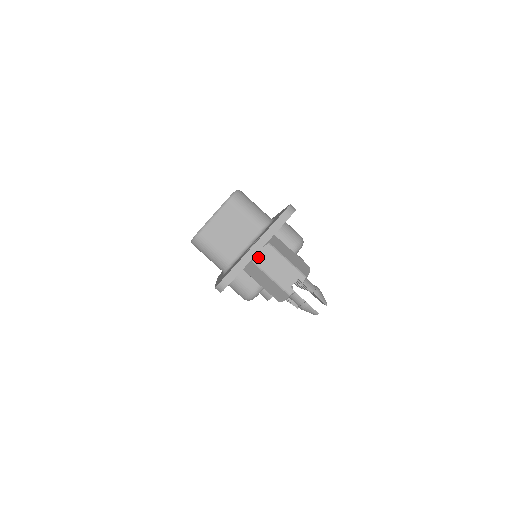
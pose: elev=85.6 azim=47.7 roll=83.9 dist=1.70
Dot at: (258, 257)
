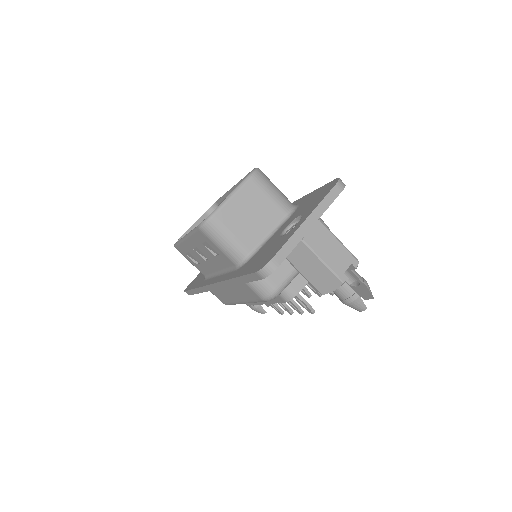
Dot at: (308, 235)
